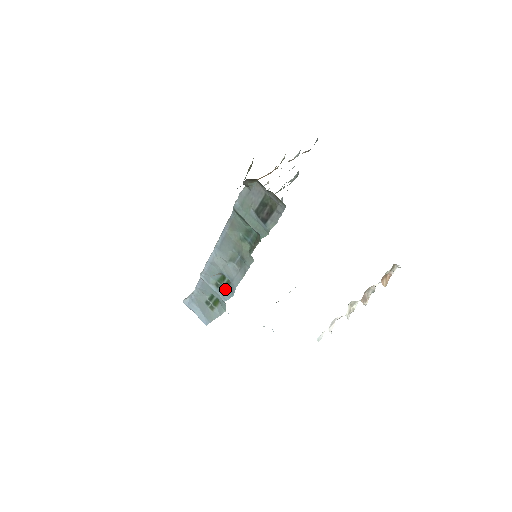
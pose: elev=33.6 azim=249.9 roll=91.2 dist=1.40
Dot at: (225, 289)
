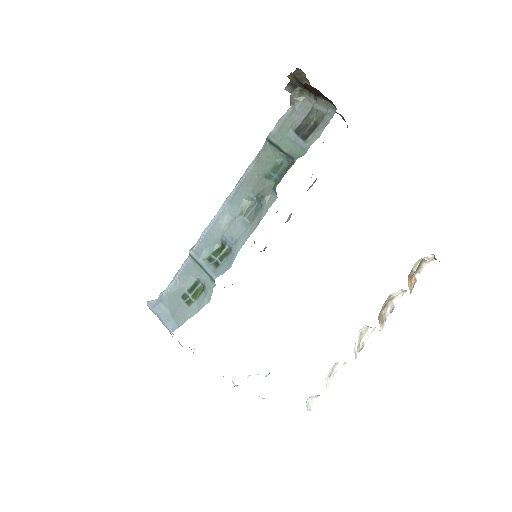
Dot at: (220, 263)
